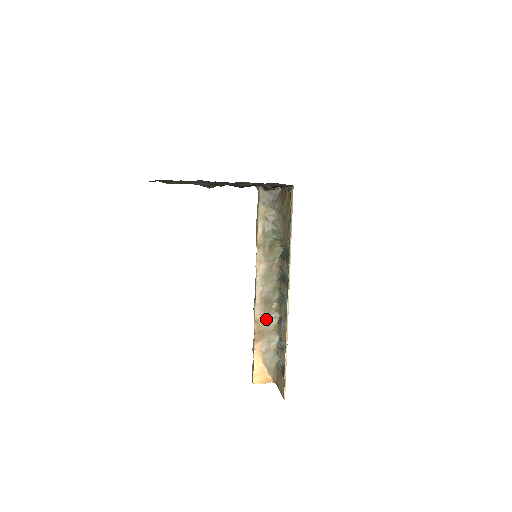
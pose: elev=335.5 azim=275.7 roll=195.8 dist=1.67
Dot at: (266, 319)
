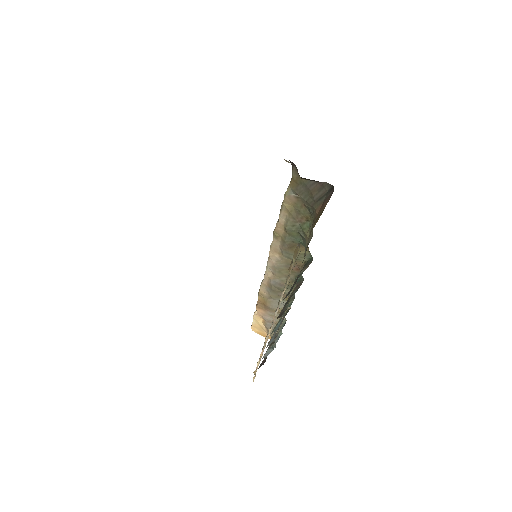
Dot at: (273, 300)
